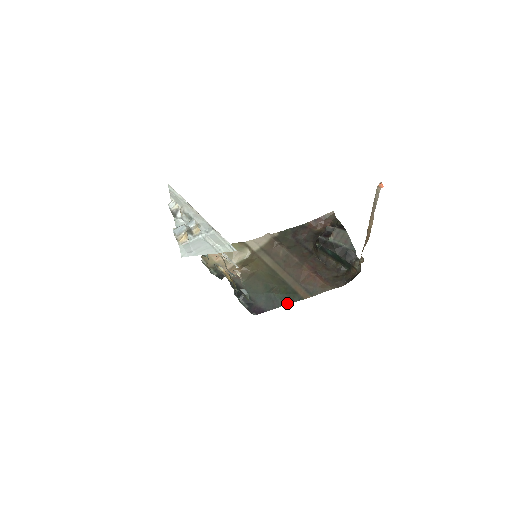
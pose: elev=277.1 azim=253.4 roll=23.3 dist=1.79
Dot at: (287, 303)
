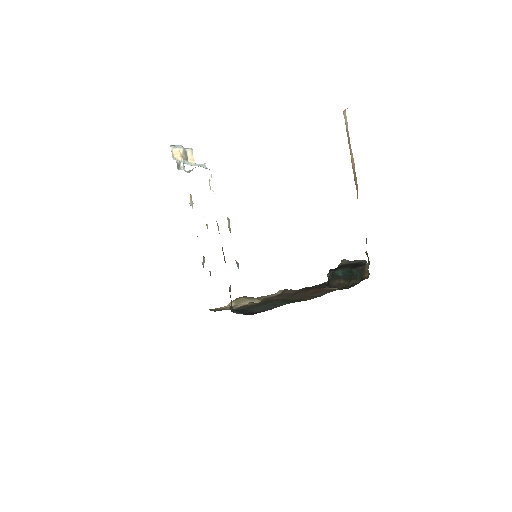
Dot at: (288, 303)
